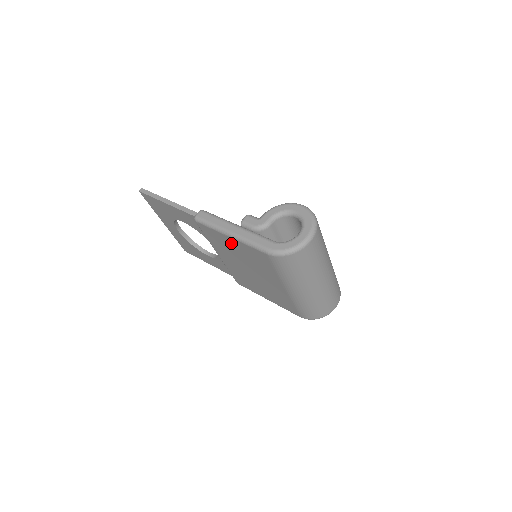
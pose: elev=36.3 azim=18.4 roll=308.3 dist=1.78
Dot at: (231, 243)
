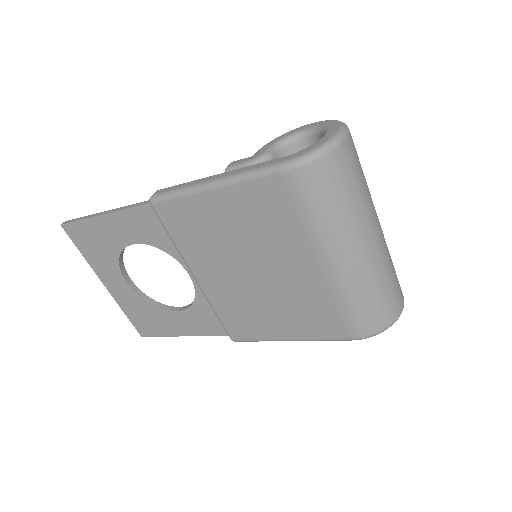
Dot at: (215, 209)
